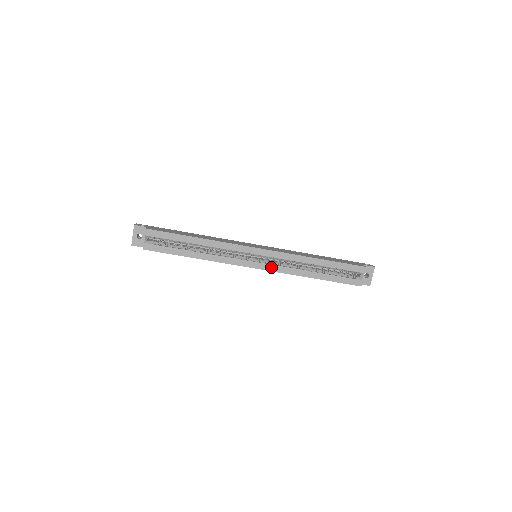
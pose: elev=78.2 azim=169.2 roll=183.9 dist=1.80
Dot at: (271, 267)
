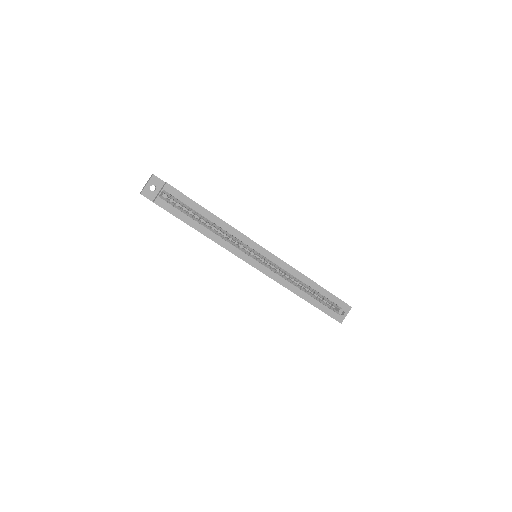
Dot at: (269, 272)
